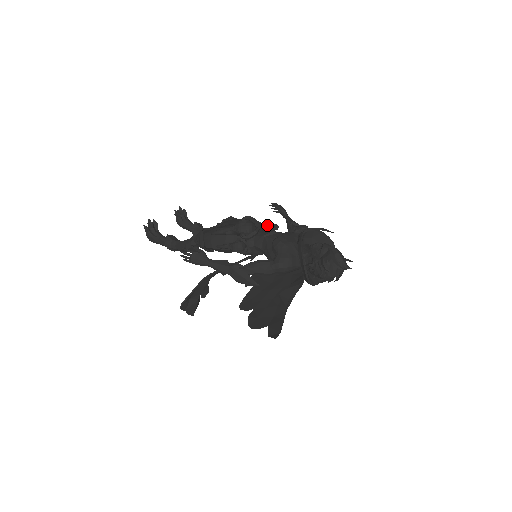
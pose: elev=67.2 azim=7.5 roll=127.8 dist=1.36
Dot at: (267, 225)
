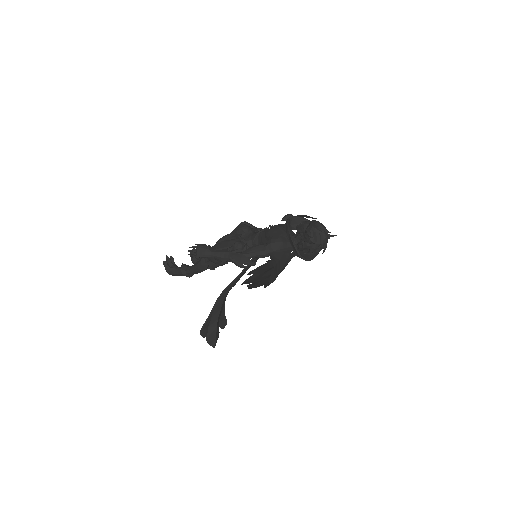
Dot at: occluded
